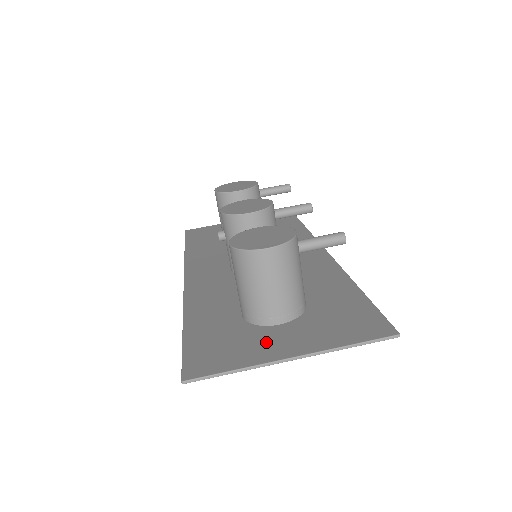
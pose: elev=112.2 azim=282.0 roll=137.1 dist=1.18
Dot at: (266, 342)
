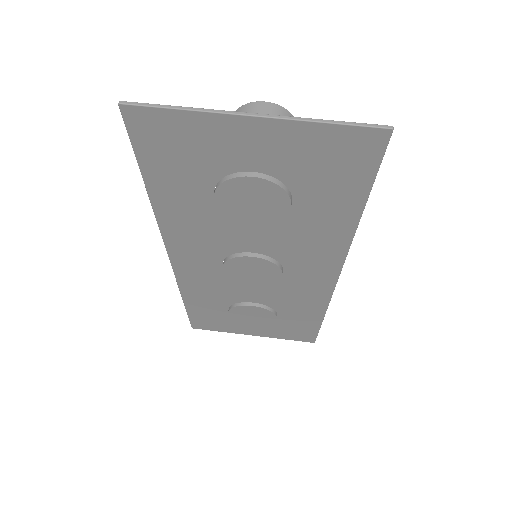
Dot at: (230, 143)
